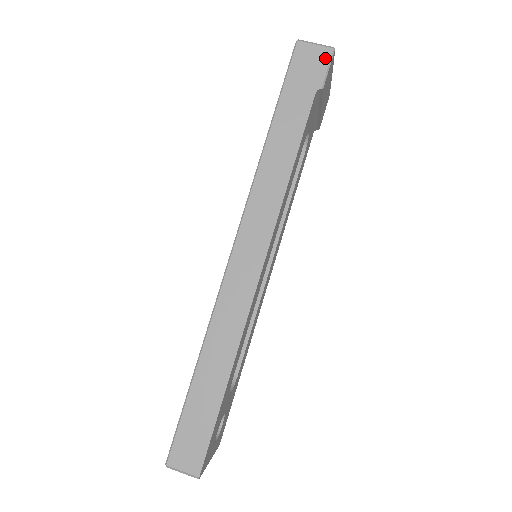
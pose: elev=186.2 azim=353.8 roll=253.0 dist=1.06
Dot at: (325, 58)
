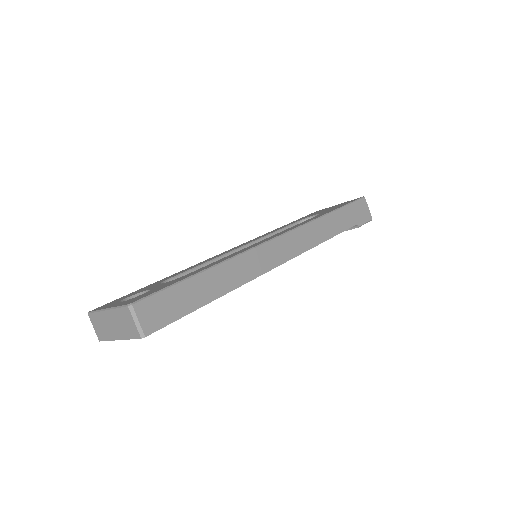
Dot at: (368, 218)
